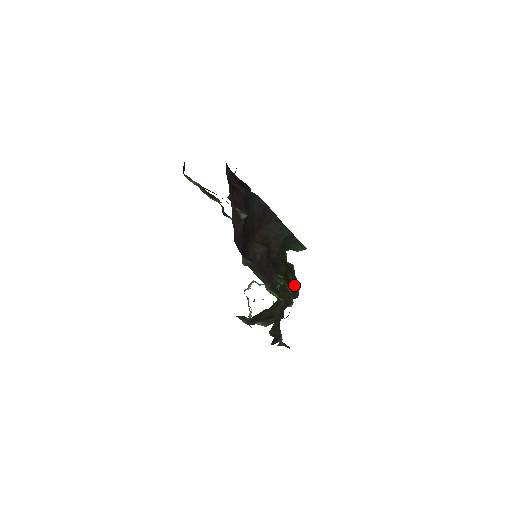
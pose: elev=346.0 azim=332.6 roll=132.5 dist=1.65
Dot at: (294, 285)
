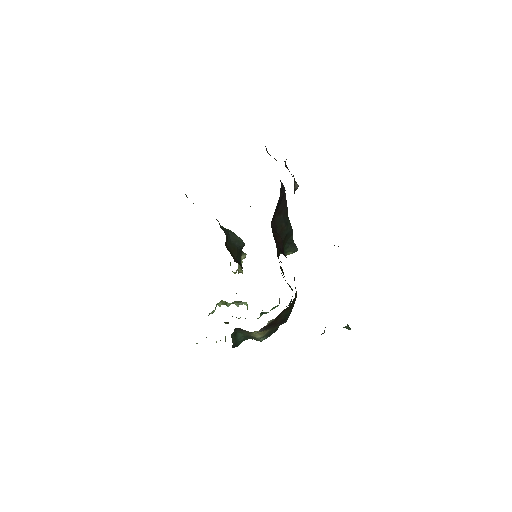
Dot at: (291, 289)
